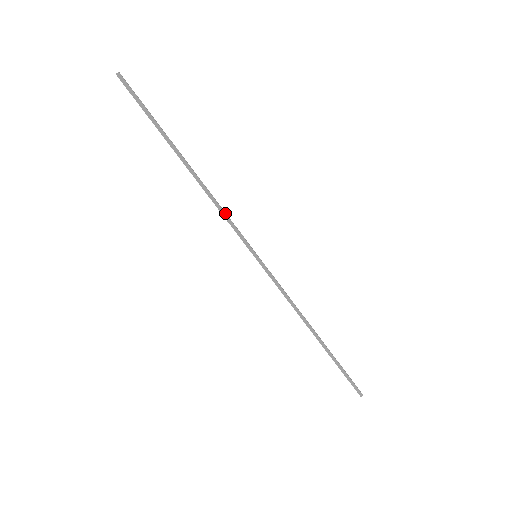
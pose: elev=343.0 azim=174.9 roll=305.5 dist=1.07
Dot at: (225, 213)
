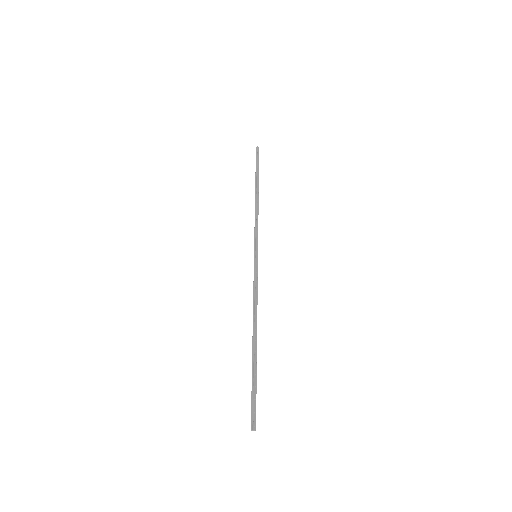
Dot at: (256, 222)
